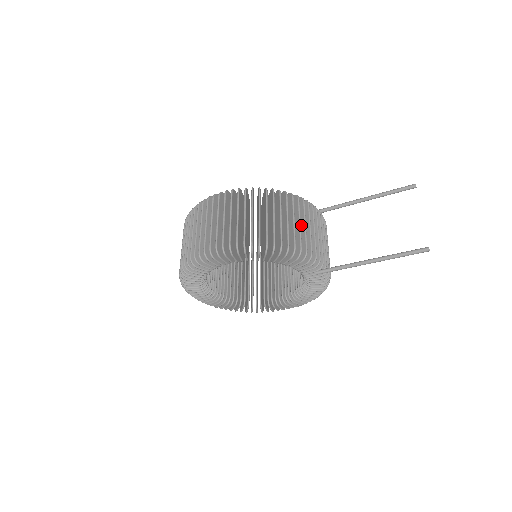
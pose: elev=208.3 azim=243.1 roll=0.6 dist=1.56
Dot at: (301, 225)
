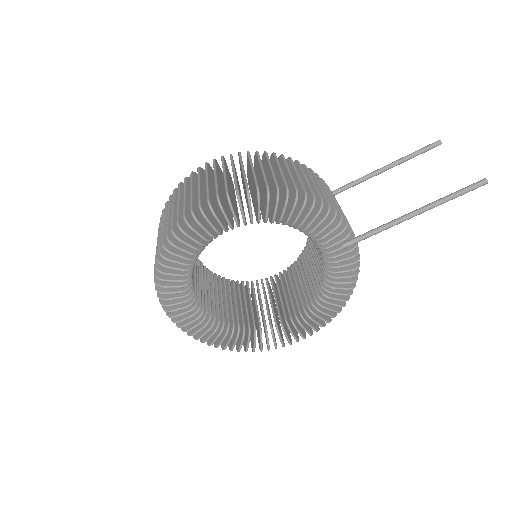
Dot at: occluded
